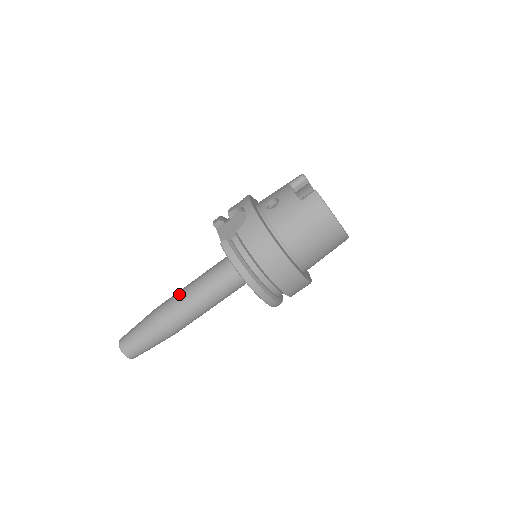
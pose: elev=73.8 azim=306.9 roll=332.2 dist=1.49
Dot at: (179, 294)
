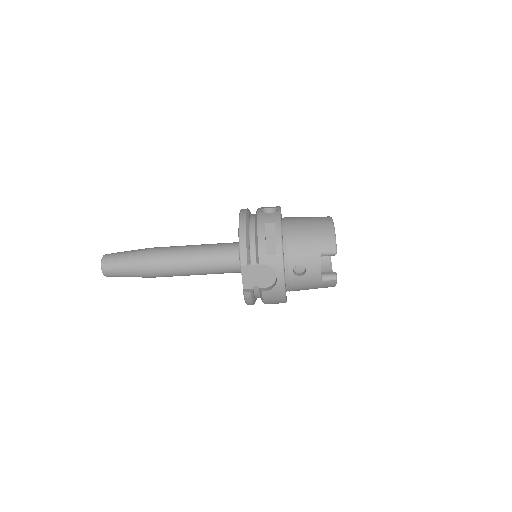
Dot at: (177, 267)
